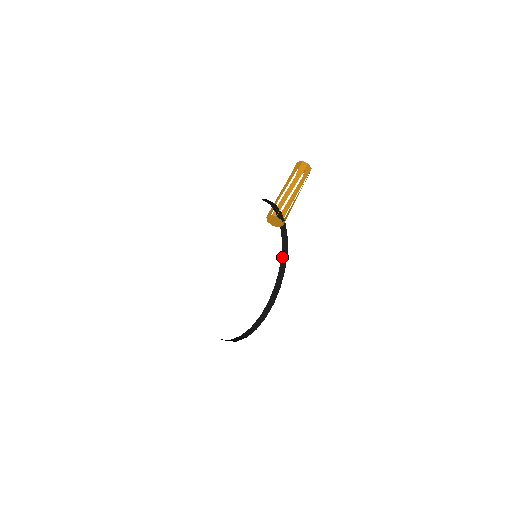
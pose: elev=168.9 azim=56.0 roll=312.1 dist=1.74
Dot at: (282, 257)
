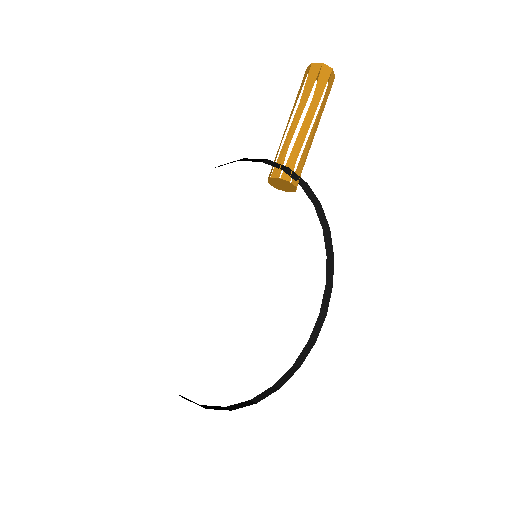
Dot at: (324, 234)
